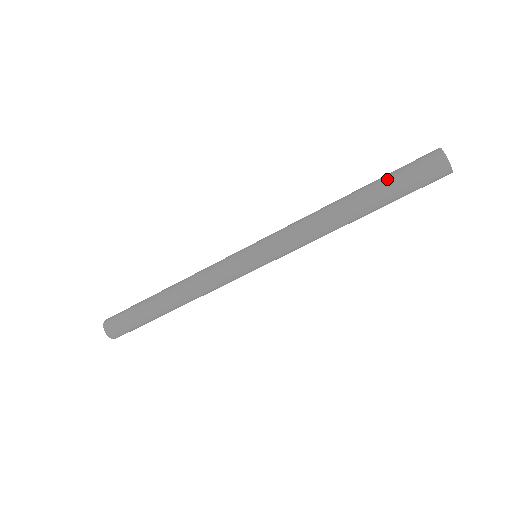
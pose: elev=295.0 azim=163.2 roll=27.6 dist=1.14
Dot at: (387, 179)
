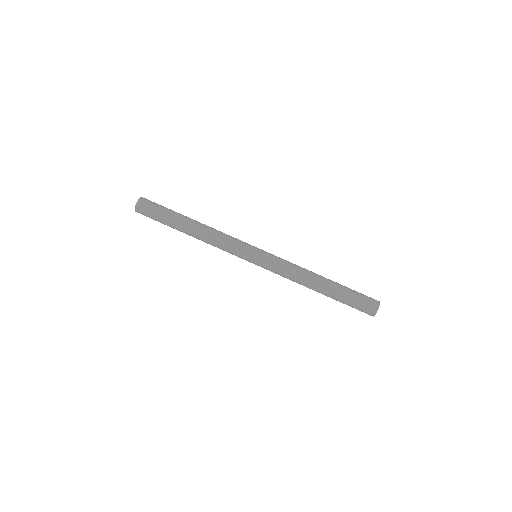
Dot at: (347, 292)
